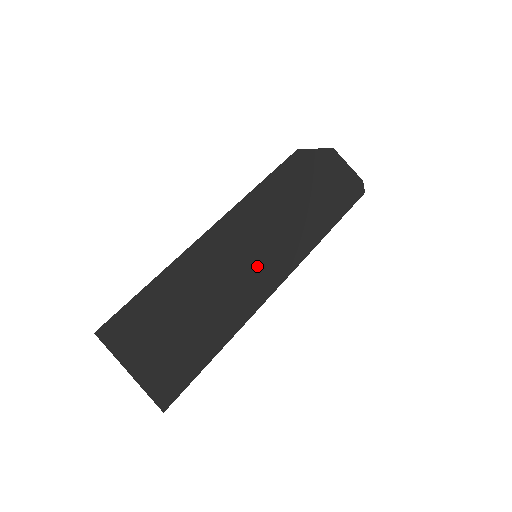
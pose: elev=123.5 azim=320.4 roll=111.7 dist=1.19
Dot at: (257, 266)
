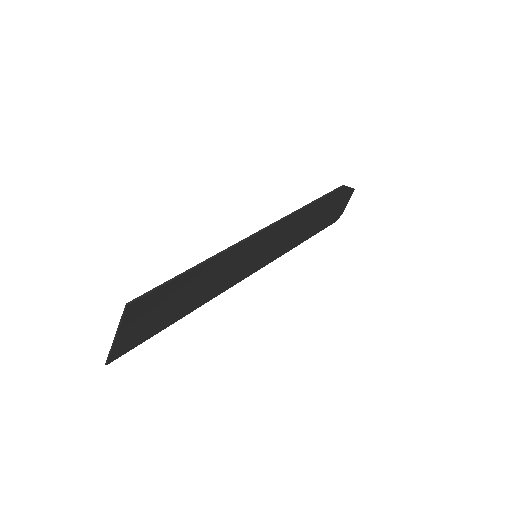
Dot at: (250, 263)
